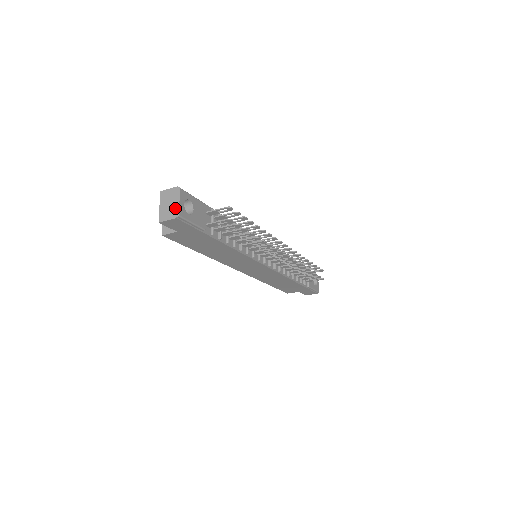
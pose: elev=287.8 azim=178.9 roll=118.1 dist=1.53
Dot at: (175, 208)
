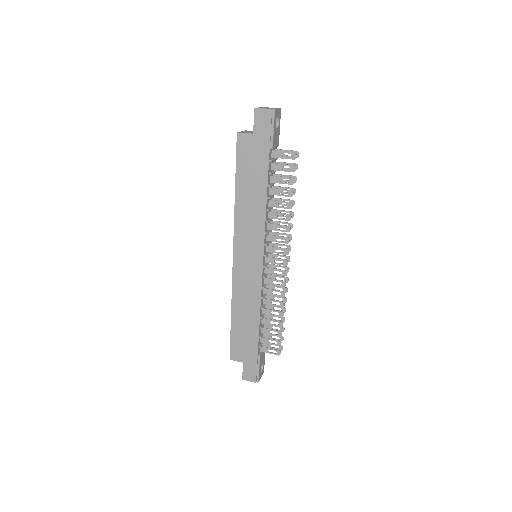
Dot at: (273, 108)
